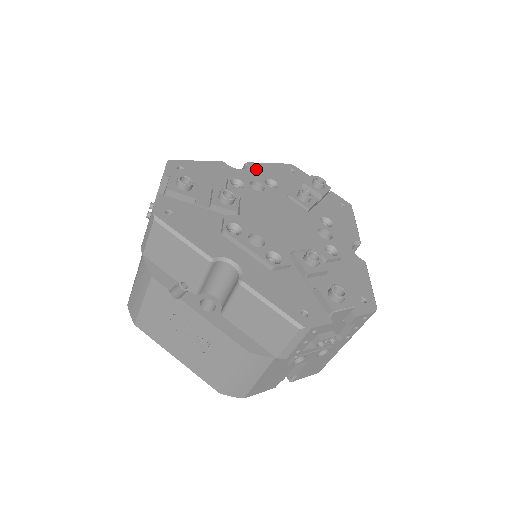
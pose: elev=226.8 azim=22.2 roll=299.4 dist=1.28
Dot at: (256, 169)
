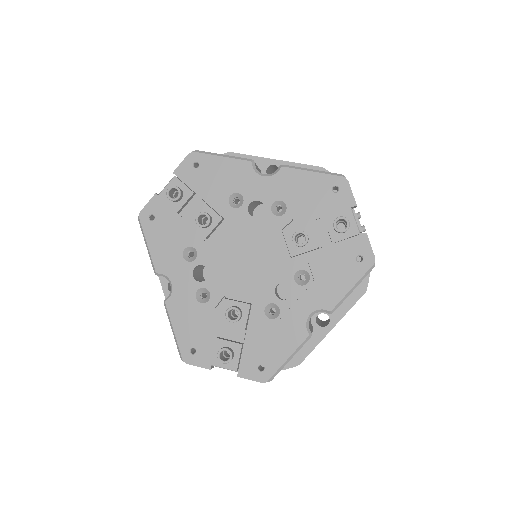
Dot at: (284, 179)
